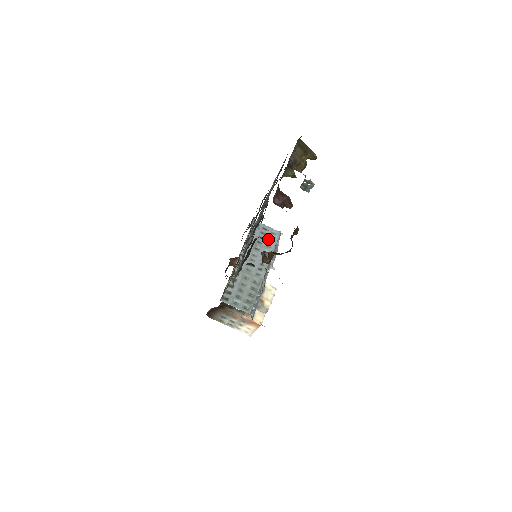
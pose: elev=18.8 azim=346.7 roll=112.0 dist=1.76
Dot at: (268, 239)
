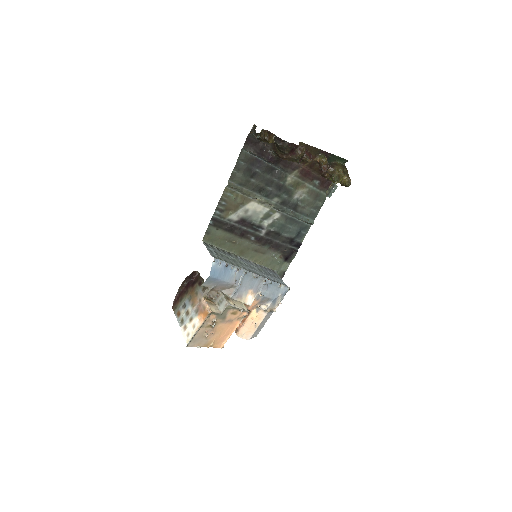
Dot at: (275, 279)
